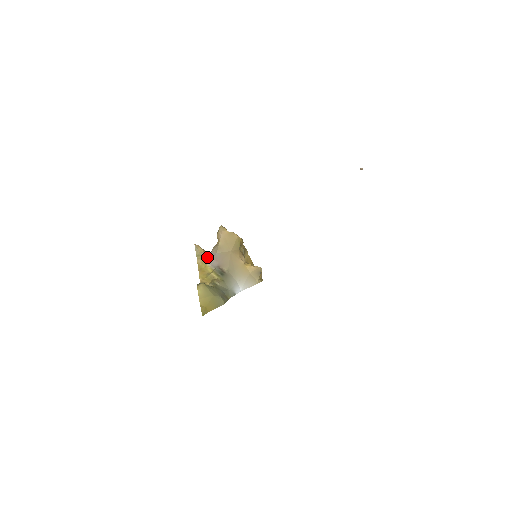
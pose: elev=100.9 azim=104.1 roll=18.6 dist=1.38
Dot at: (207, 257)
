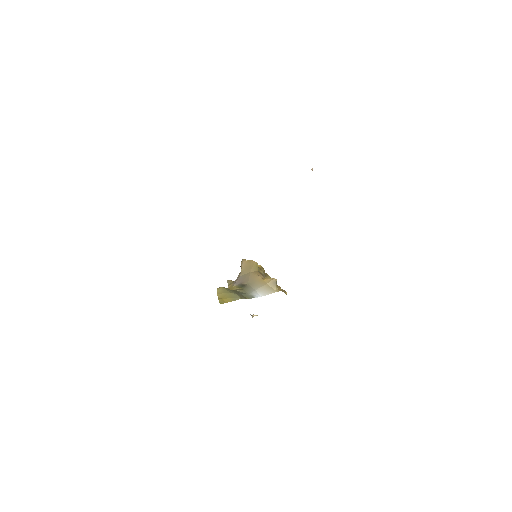
Dot at: (234, 282)
